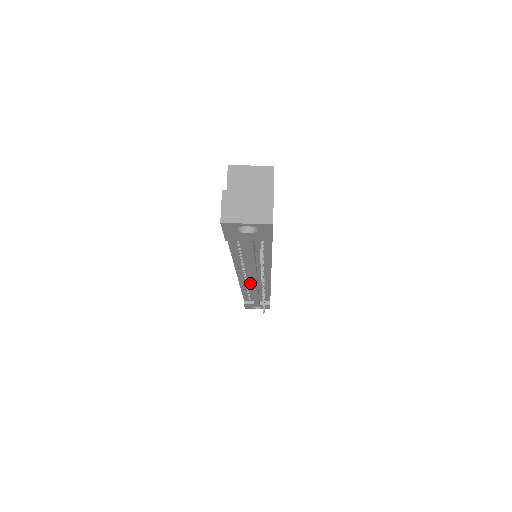
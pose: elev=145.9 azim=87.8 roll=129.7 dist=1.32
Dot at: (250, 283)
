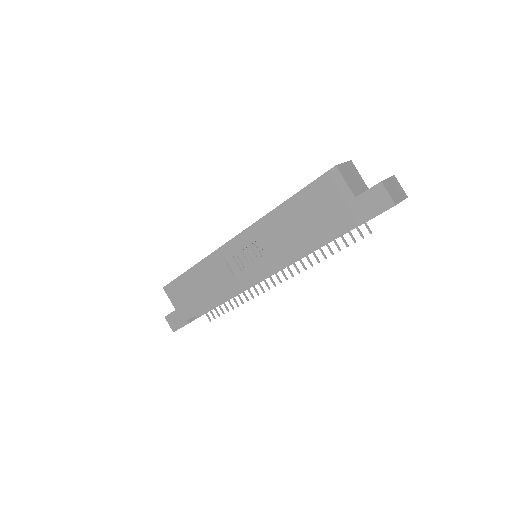
Dot at: occluded
